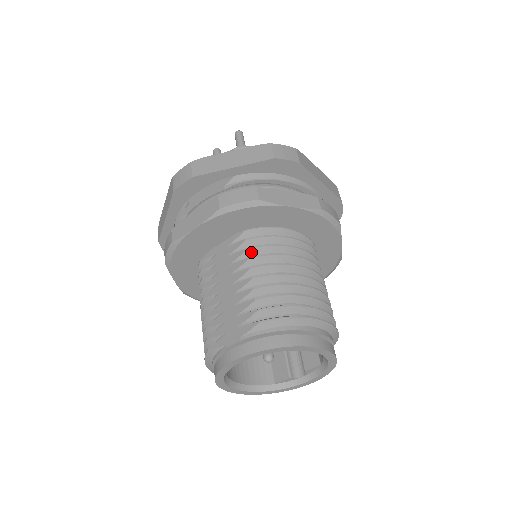
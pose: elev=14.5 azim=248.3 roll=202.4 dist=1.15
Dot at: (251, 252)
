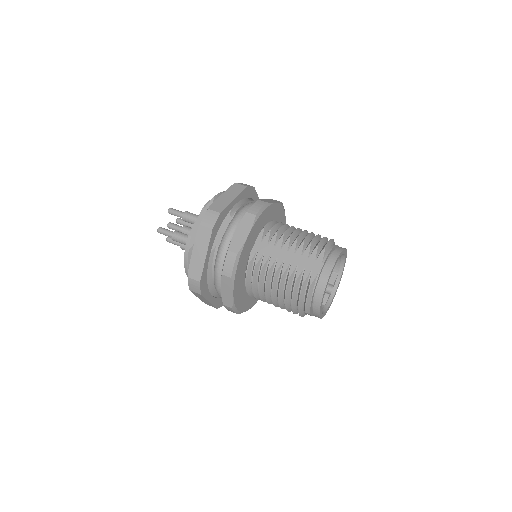
Dot at: (279, 233)
